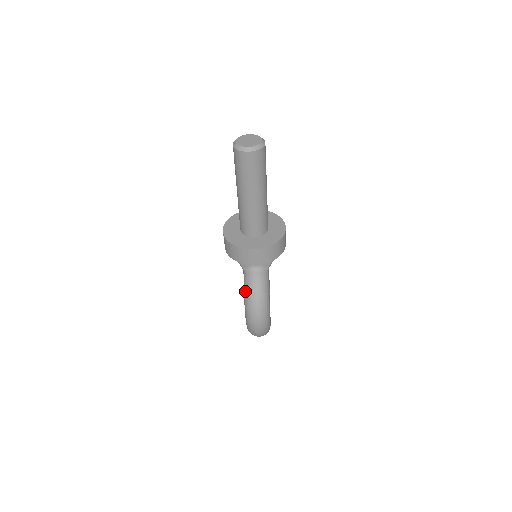
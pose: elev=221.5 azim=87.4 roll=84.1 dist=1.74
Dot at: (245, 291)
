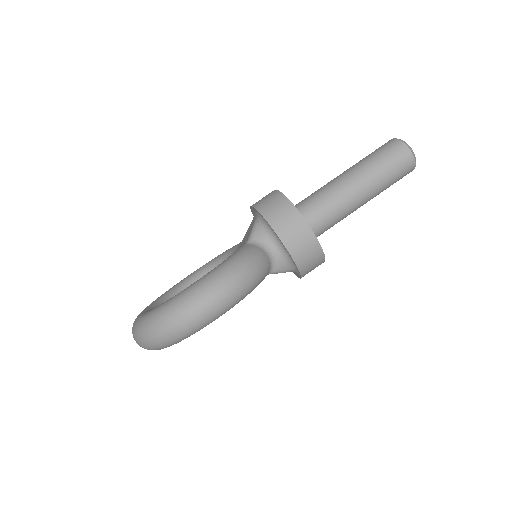
Dot at: (237, 255)
